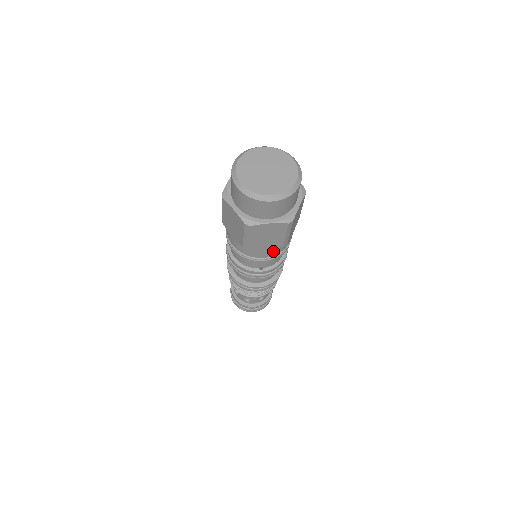
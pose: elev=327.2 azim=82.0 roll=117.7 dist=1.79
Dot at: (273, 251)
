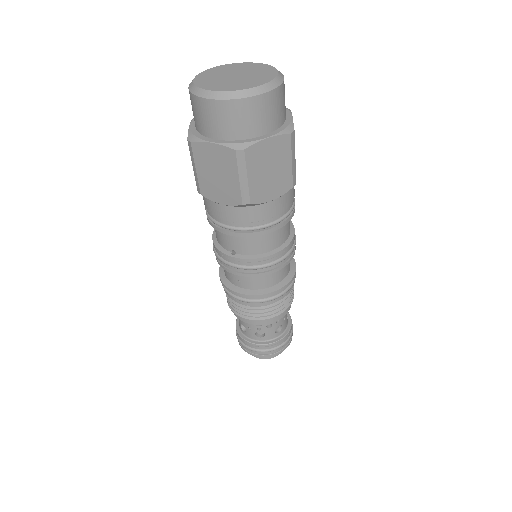
Dot at: (235, 214)
